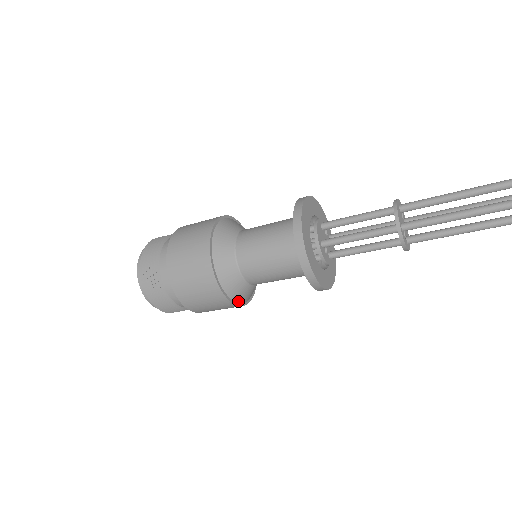
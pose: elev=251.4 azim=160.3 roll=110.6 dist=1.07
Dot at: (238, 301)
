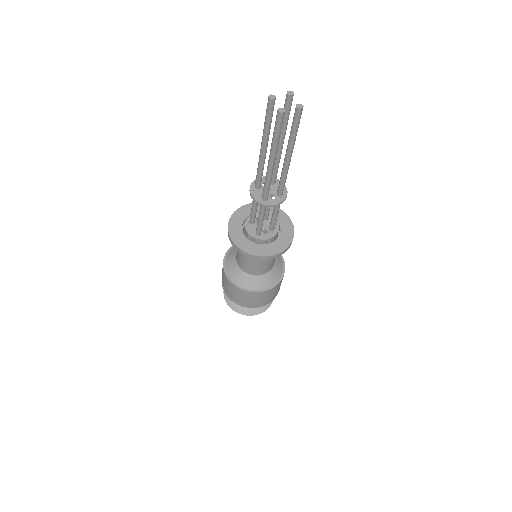
Dot at: (274, 283)
